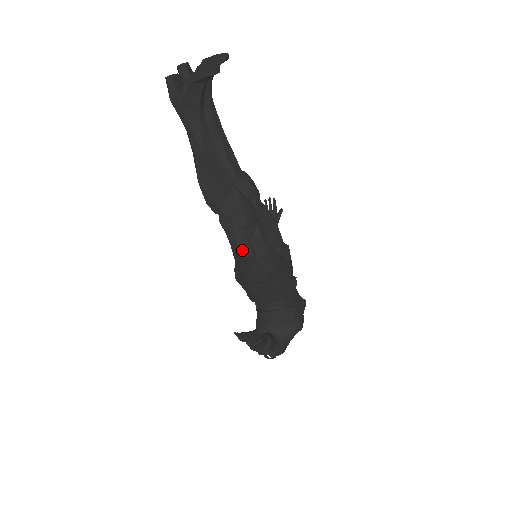
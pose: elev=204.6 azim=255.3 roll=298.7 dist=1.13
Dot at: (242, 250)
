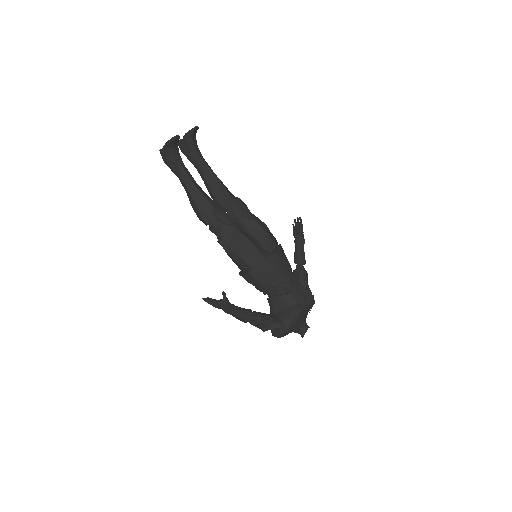
Dot at: (225, 248)
